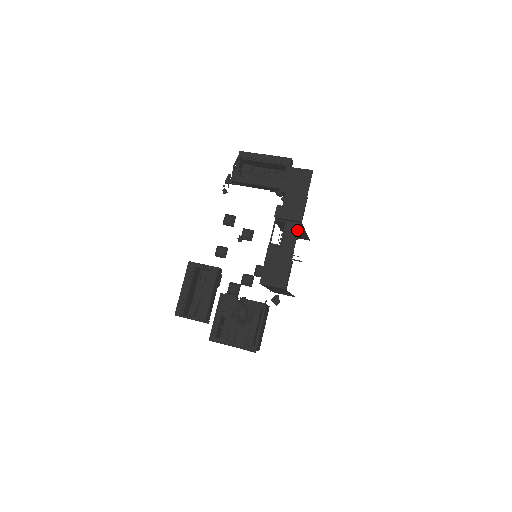
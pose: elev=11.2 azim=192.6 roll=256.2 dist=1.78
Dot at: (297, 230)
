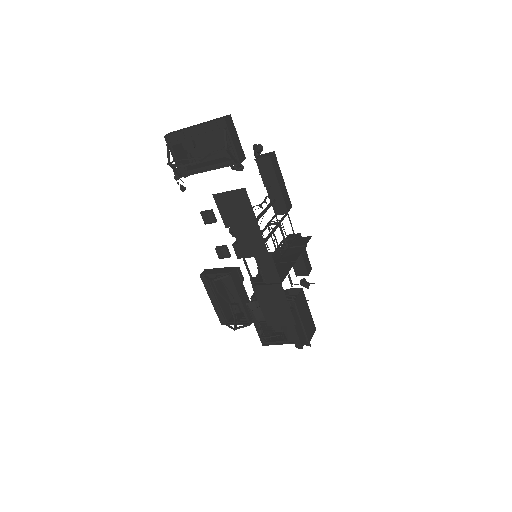
Dot at: (272, 261)
